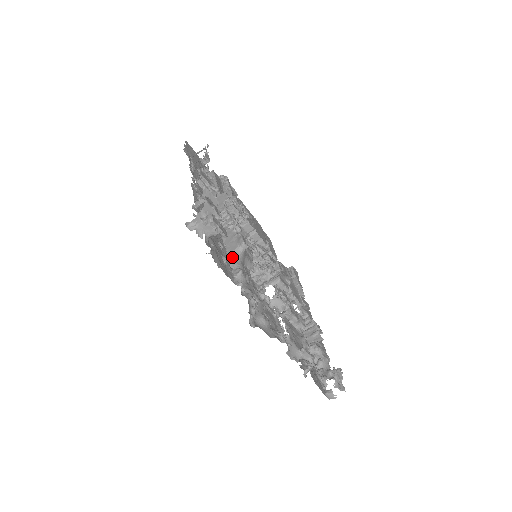
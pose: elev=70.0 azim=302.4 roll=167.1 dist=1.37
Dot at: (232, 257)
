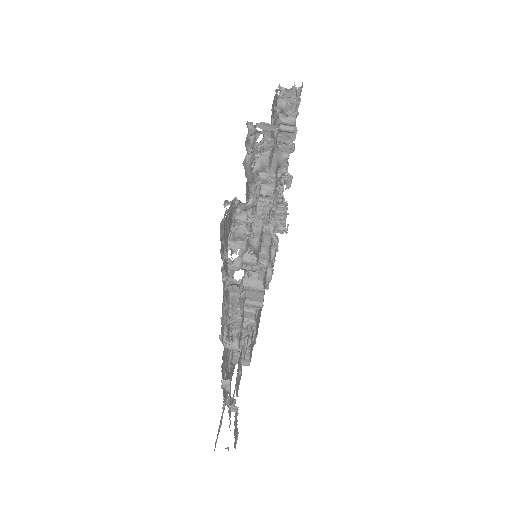
Dot at: occluded
